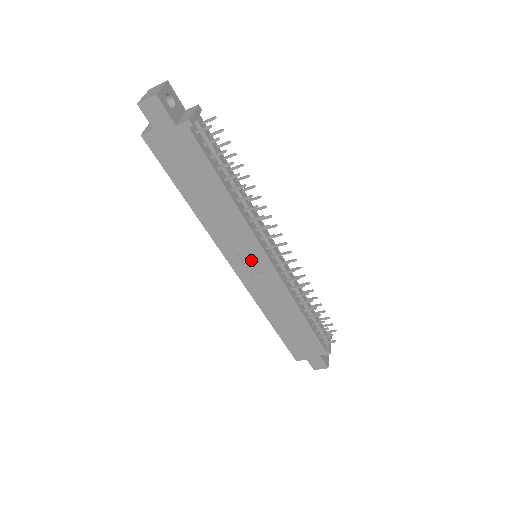
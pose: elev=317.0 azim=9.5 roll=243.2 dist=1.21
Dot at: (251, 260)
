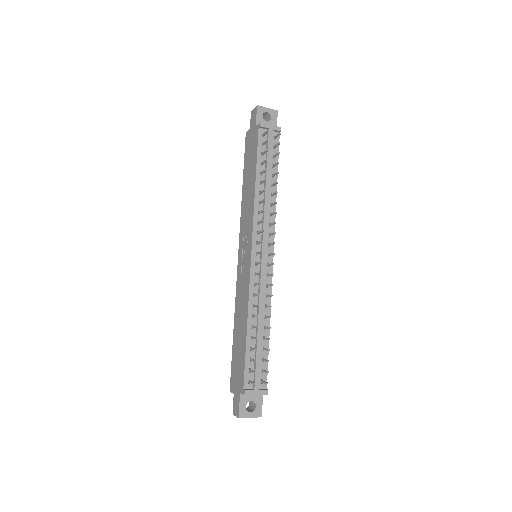
Dot at: (246, 249)
